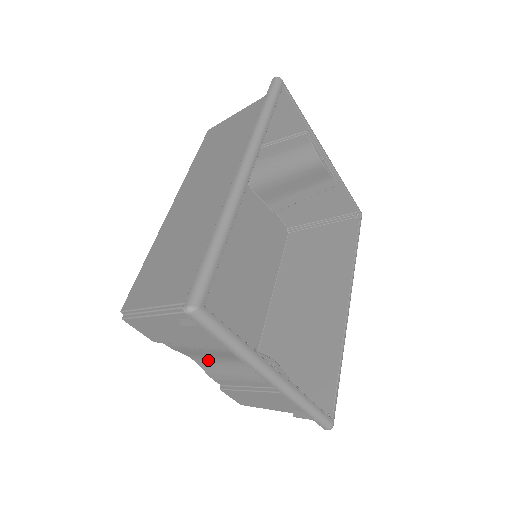
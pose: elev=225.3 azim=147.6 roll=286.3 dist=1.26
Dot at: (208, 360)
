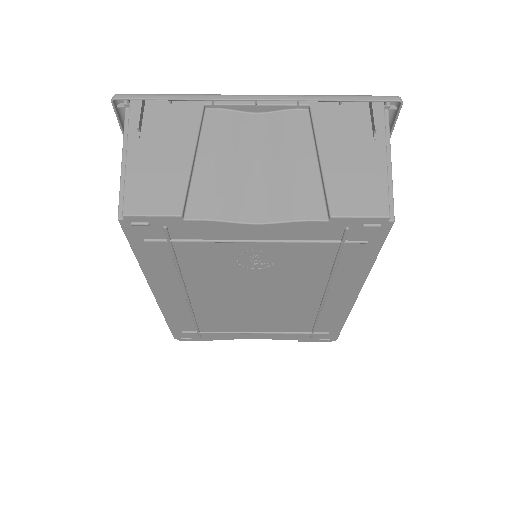
Dot at: (257, 197)
